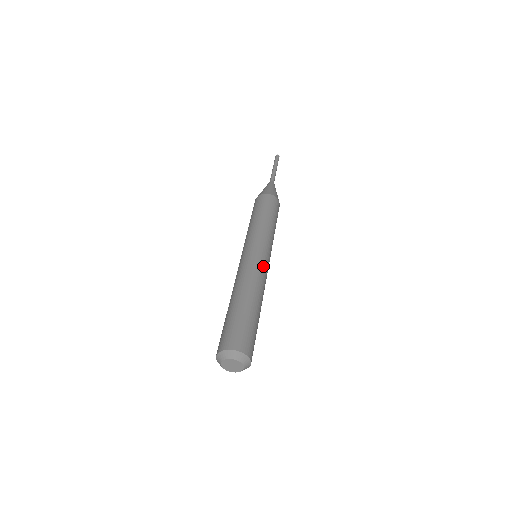
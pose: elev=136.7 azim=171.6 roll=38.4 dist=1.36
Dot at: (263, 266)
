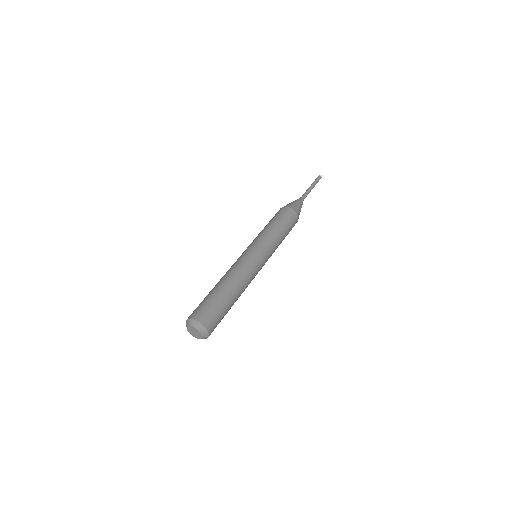
Dot at: (244, 259)
